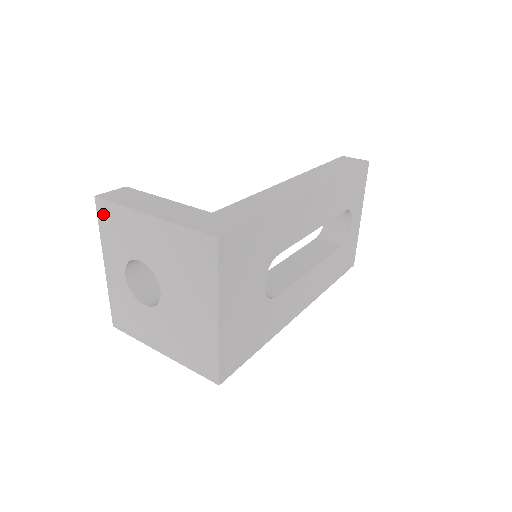
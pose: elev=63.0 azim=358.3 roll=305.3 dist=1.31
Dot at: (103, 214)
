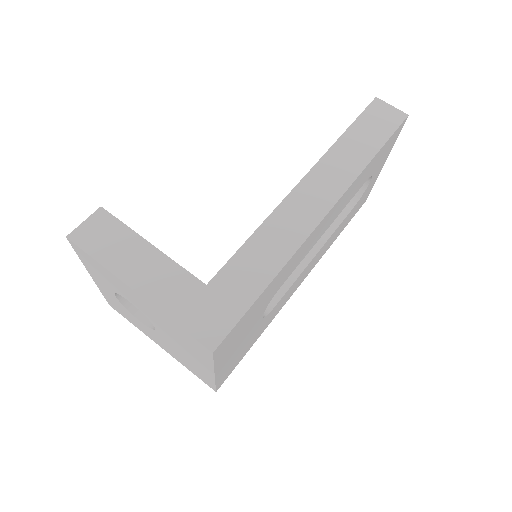
Dot at: (80, 253)
